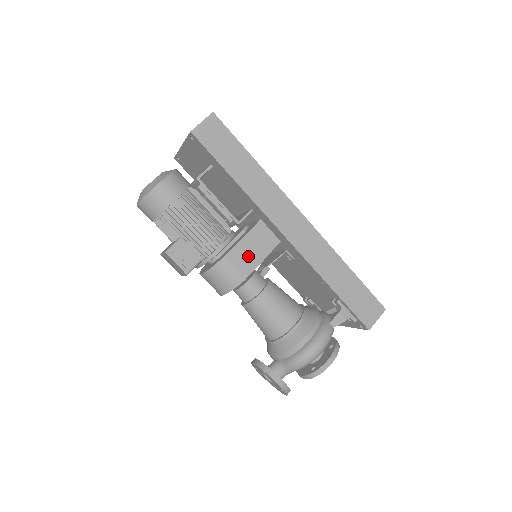
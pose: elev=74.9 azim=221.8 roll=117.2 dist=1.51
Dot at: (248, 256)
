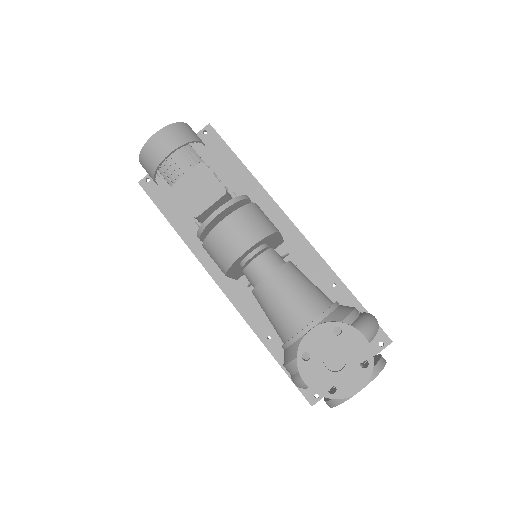
Dot at: occluded
